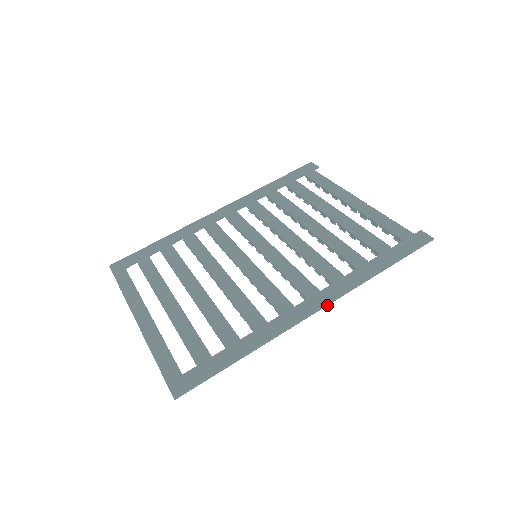
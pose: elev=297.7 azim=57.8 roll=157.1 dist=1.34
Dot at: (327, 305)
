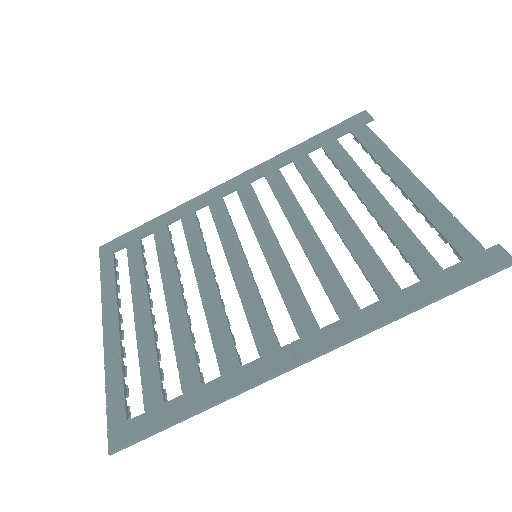
Dot at: (324, 354)
